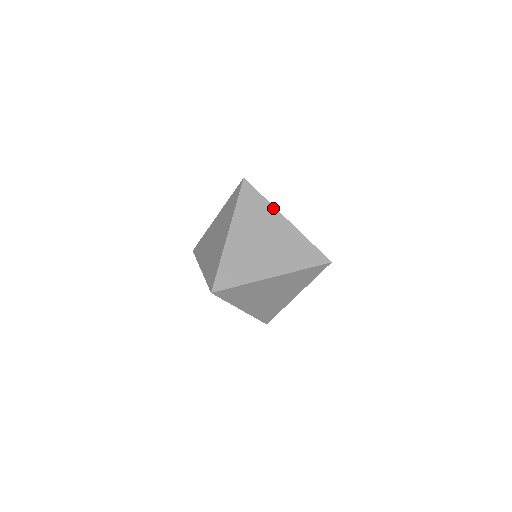
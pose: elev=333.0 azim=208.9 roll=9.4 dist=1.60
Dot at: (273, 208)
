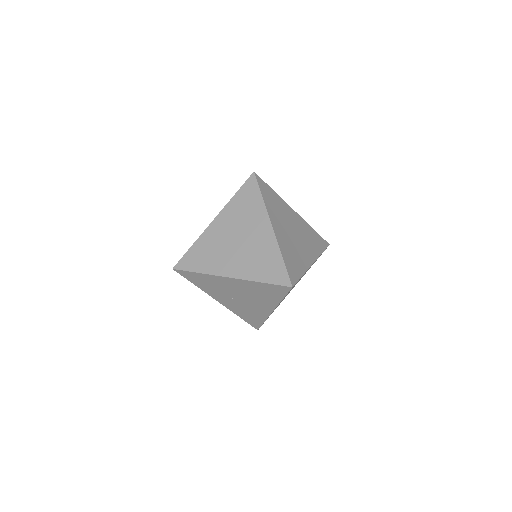
Dot at: (283, 200)
